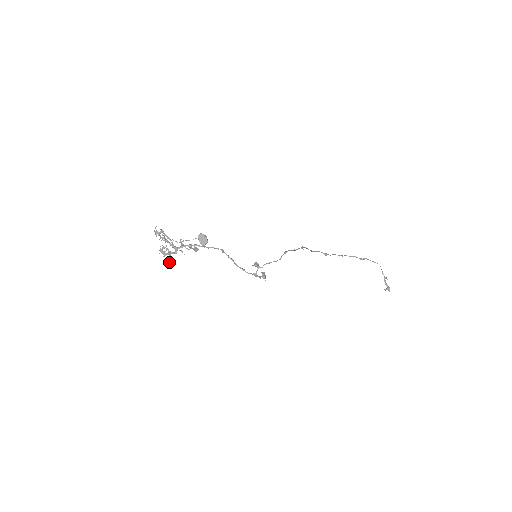
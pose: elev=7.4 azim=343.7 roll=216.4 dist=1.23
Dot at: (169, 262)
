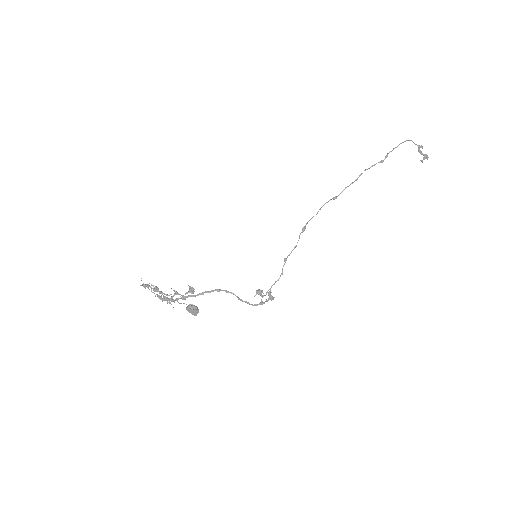
Dot at: occluded
